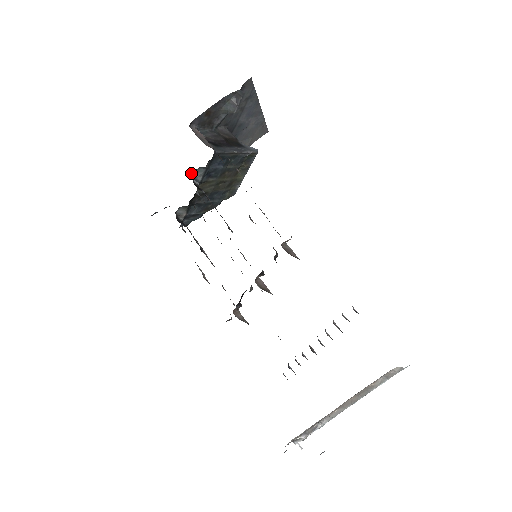
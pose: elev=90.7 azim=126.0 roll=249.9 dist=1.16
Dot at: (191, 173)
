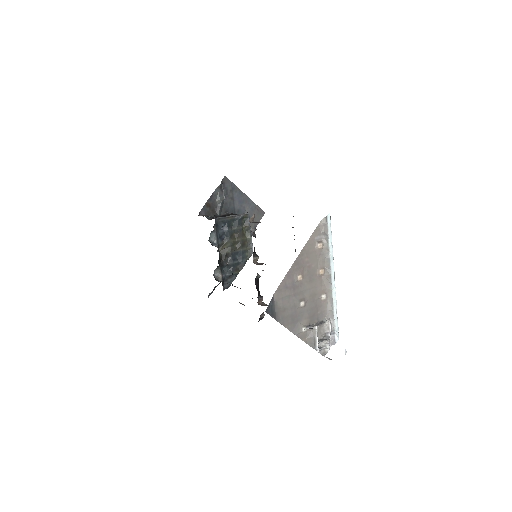
Dot at: (209, 240)
